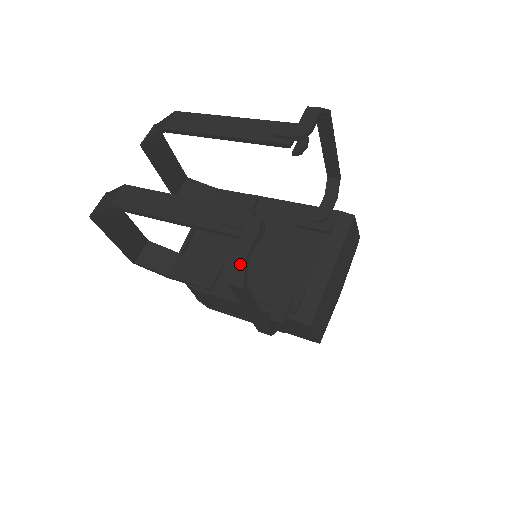
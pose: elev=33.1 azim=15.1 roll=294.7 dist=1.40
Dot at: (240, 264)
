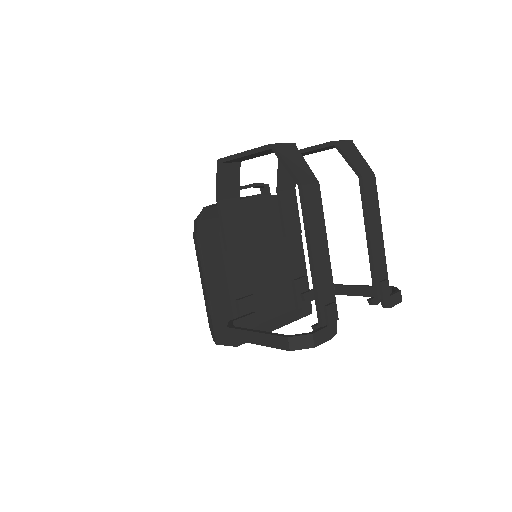
Dot at: (309, 344)
